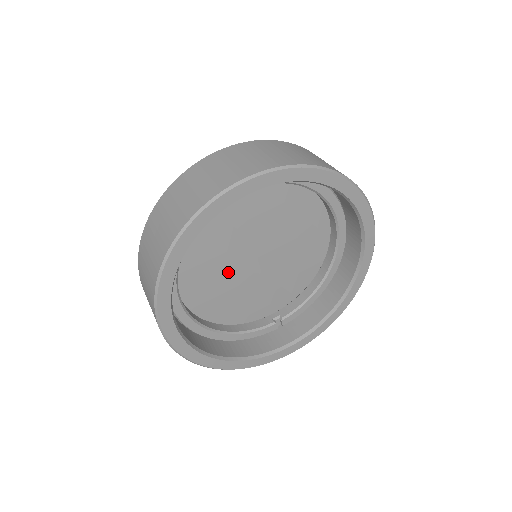
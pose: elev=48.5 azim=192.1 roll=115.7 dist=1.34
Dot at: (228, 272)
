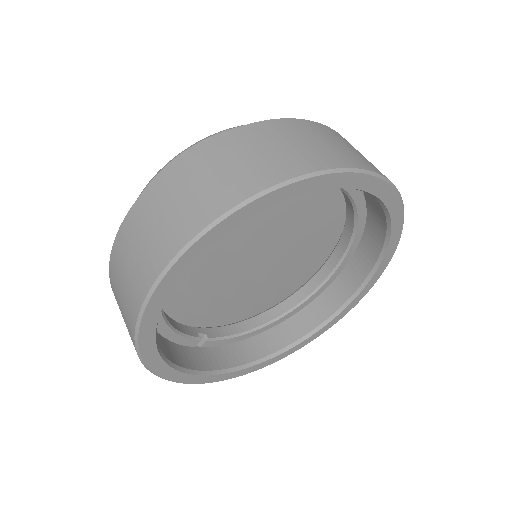
Dot at: (230, 251)
